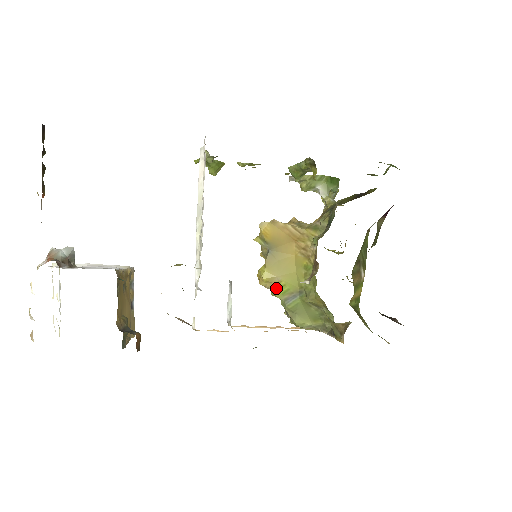
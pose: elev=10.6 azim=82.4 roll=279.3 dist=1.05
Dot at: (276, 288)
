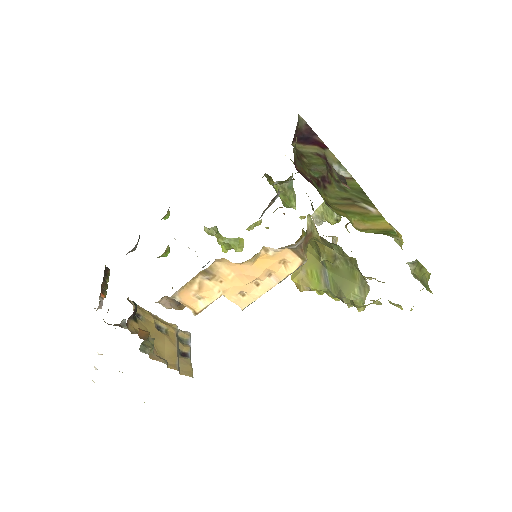
Dot at: (311, 282)
